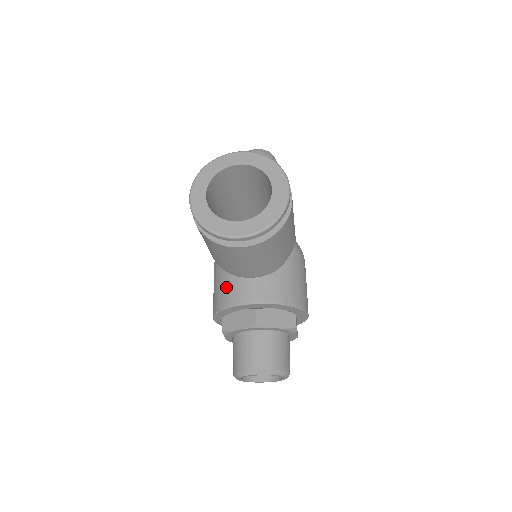
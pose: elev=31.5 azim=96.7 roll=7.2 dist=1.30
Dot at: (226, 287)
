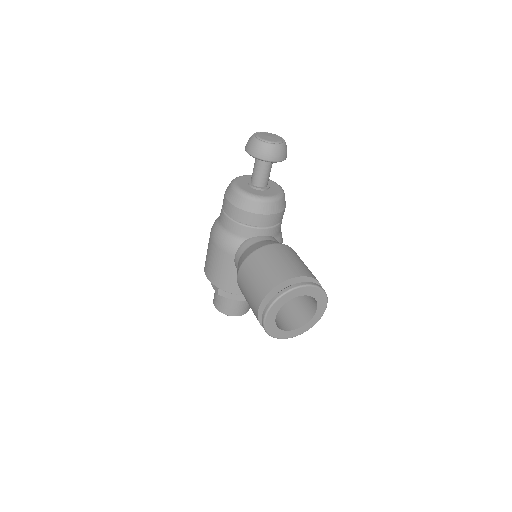
Dot at: (232, 280)
